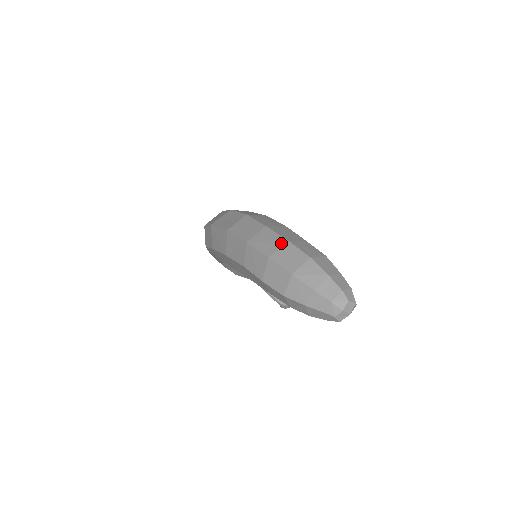
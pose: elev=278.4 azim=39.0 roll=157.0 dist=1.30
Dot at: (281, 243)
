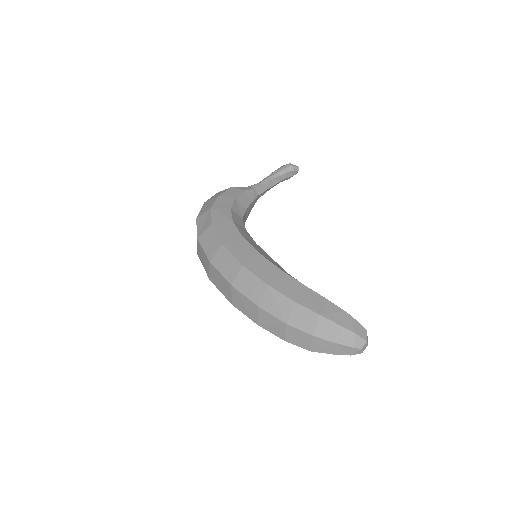
Dot at: (283, 327)
